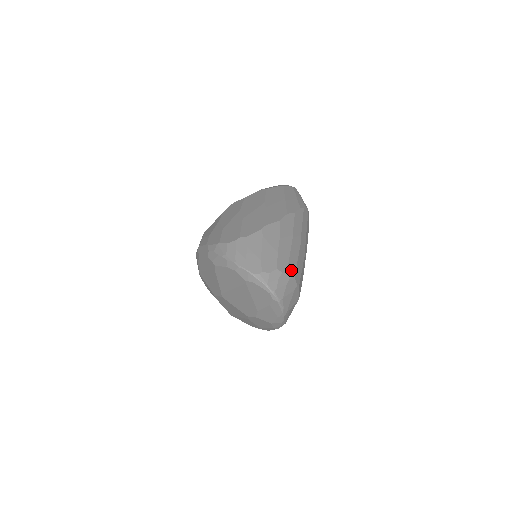
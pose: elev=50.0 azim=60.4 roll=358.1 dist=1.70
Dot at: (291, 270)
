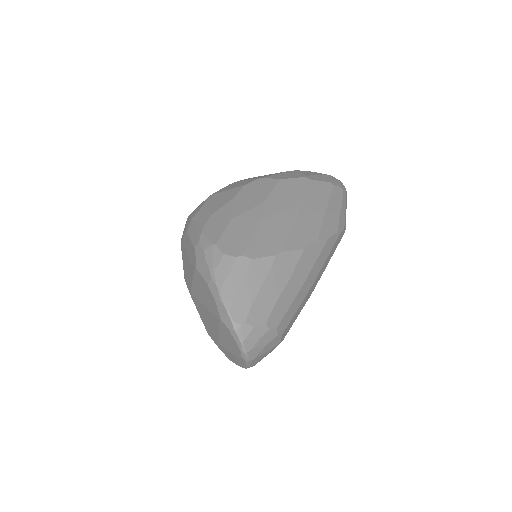
Dot at: (283, 325)
